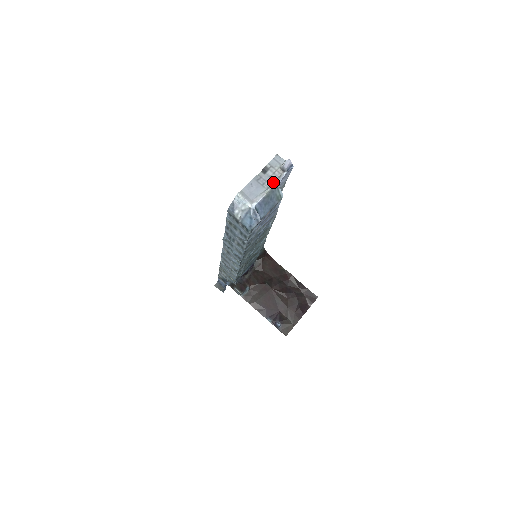
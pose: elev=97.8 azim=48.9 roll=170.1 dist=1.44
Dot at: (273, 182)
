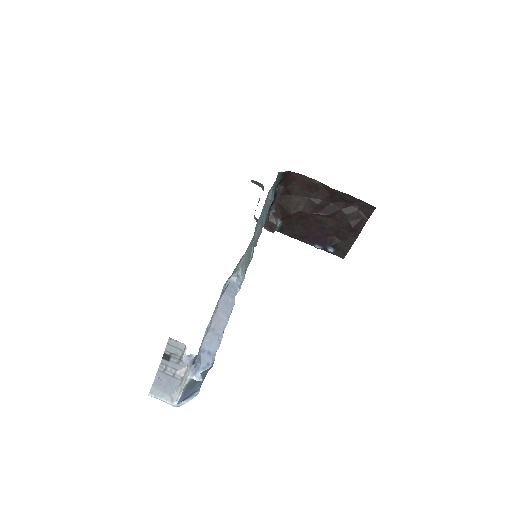
Dot at: (185, 370)
